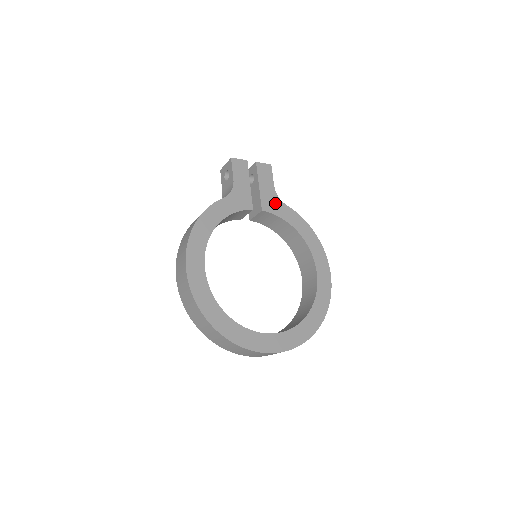
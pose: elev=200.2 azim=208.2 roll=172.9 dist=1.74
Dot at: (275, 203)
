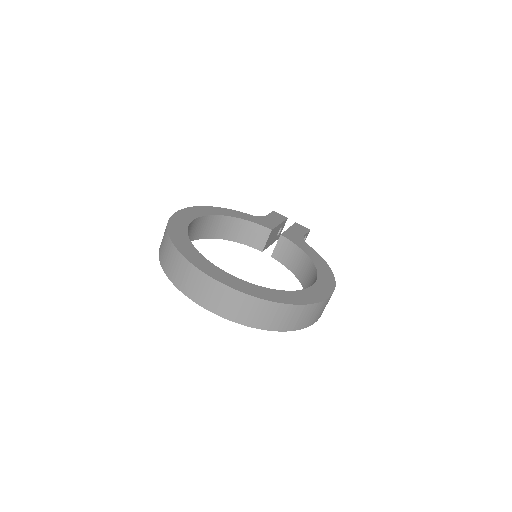
Dot at: (298, 240)
